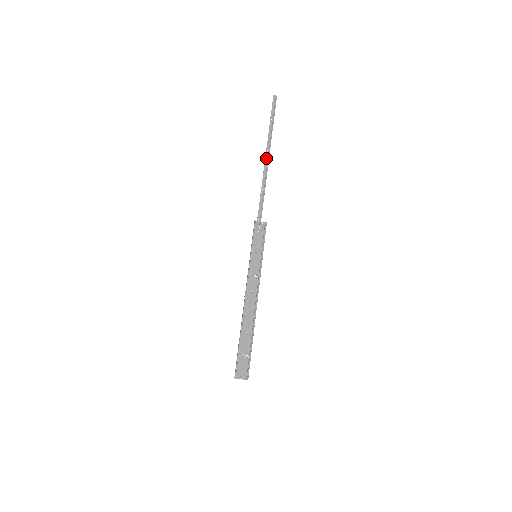
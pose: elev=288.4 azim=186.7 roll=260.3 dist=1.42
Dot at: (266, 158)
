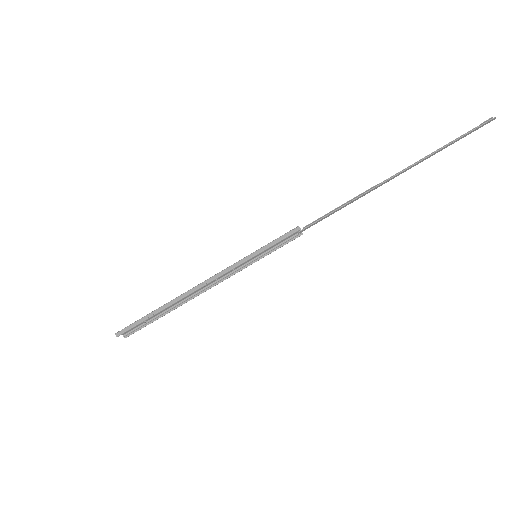
Dot at: (391, 179)
